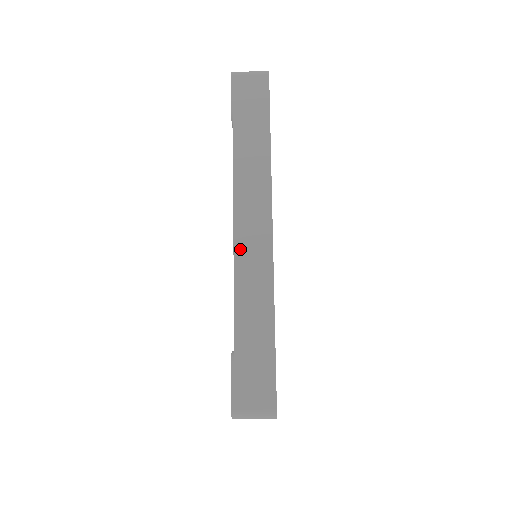
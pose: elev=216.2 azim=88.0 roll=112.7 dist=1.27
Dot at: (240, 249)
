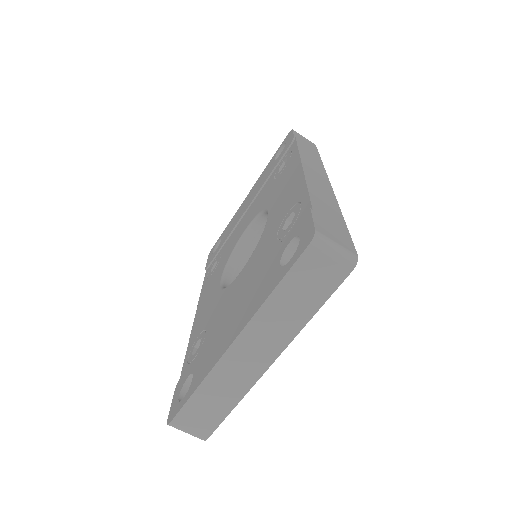
Dot at: (309, 174)
